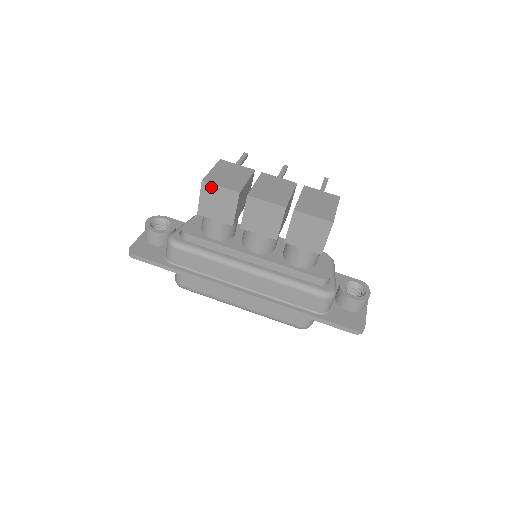
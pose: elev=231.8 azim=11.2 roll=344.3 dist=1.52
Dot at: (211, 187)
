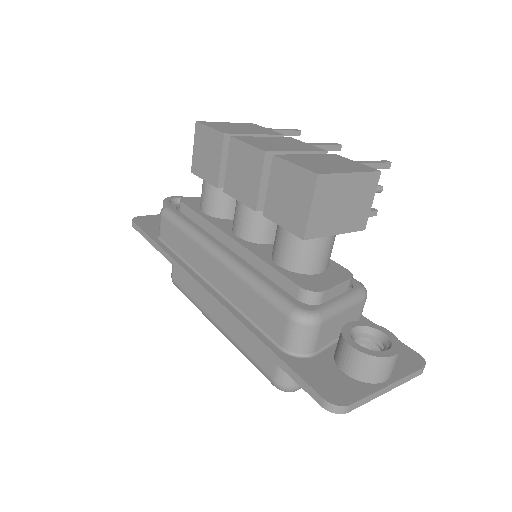
Dot at: (202, 129)
